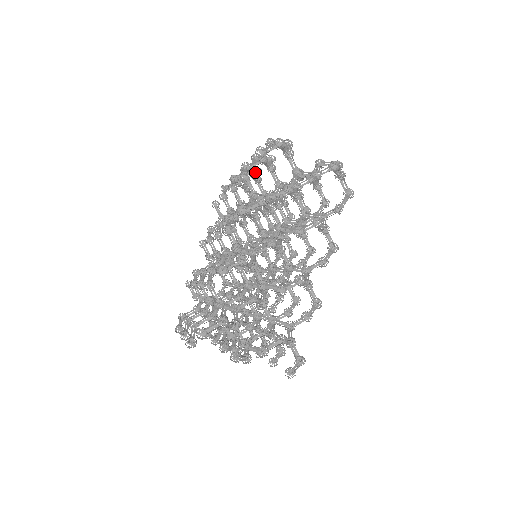
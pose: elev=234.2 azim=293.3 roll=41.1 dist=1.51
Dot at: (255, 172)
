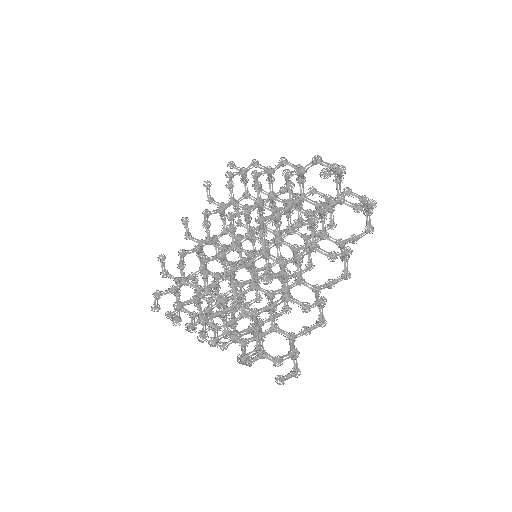
Dot at: occluded
